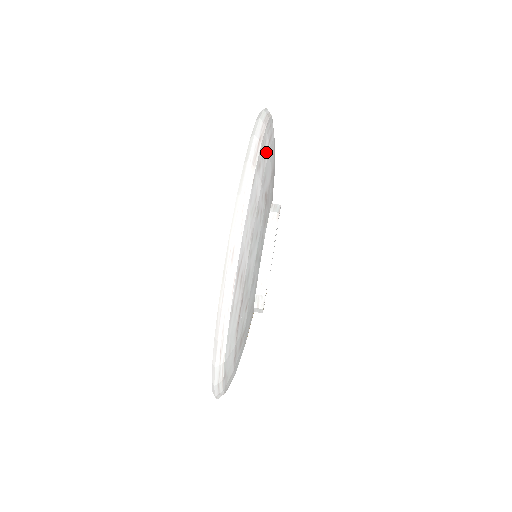
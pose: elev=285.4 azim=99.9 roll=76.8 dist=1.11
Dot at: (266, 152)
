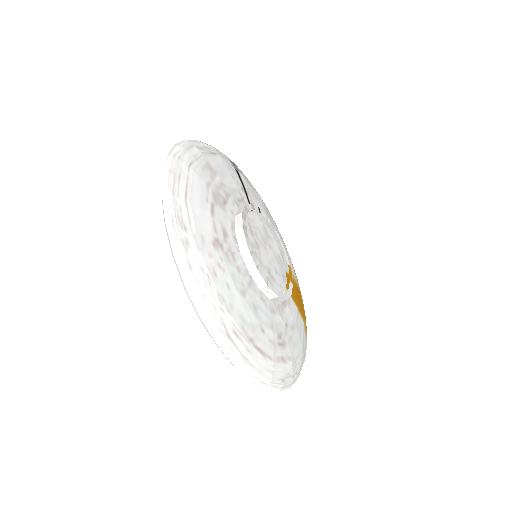
Dot at: (188, 215)
